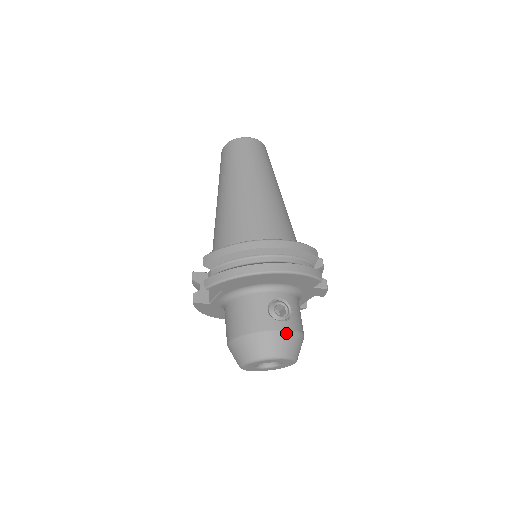
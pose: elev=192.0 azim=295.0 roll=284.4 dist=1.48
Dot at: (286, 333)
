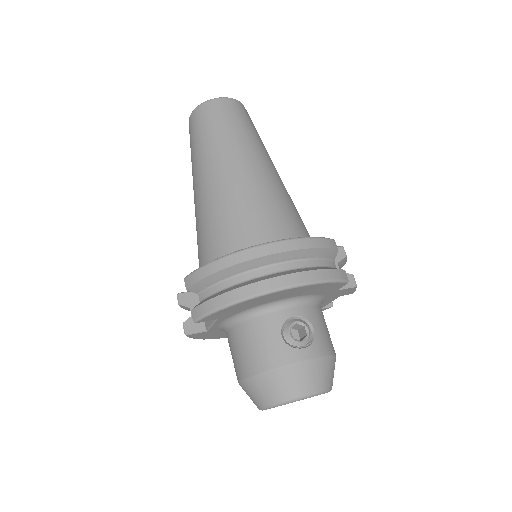
Dot at: (311, 363)
